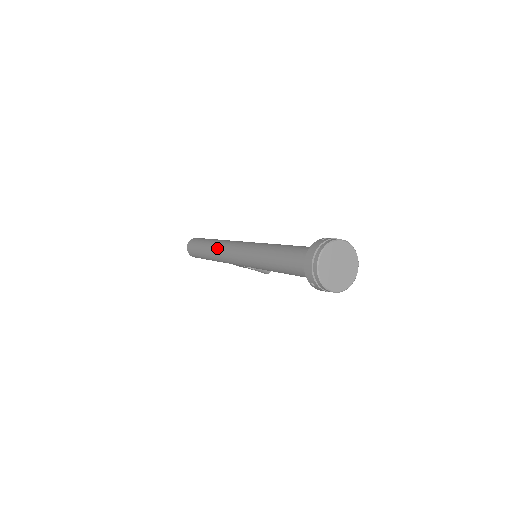
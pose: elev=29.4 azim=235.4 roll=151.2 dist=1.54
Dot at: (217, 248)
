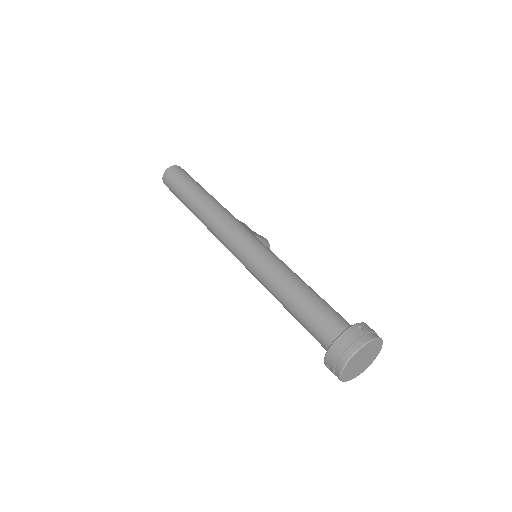
Dot at: (209, 215)
